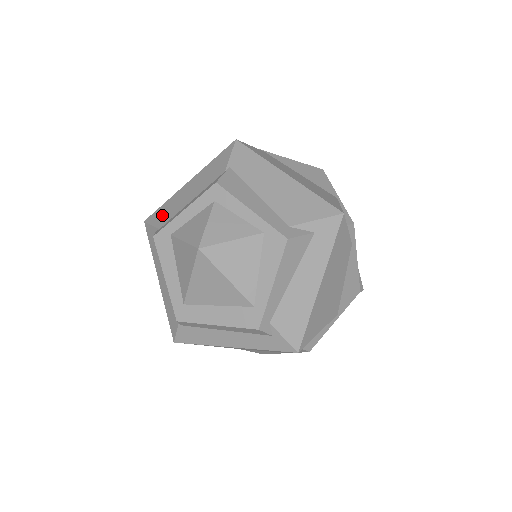
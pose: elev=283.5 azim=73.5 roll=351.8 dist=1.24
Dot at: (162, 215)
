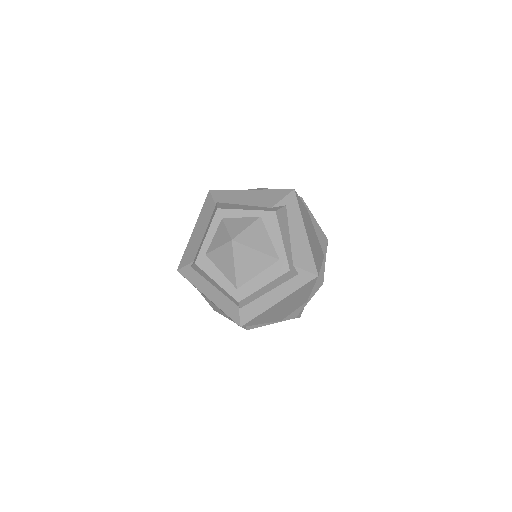
Dot at: (189, 256)
